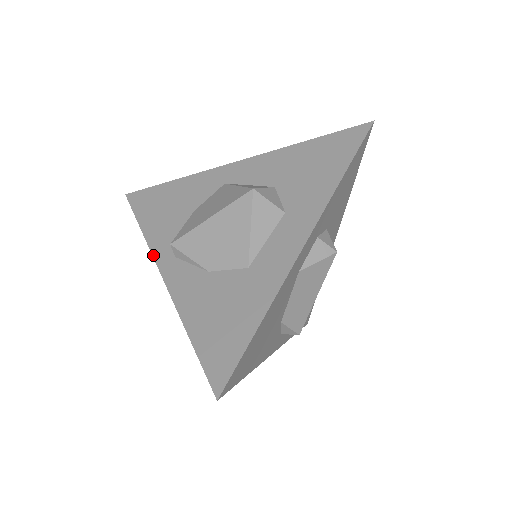
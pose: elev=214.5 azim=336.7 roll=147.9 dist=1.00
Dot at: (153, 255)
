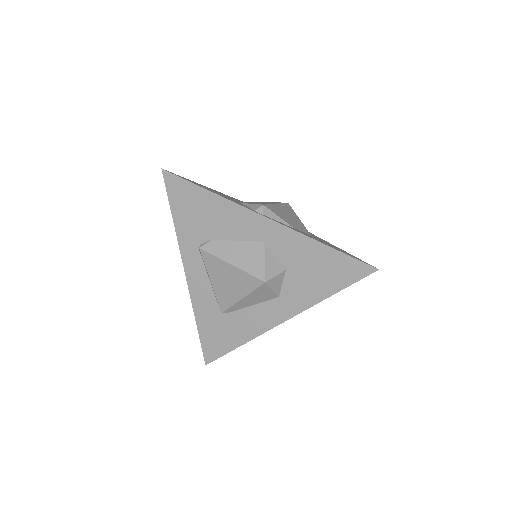
Dot at: occluded
